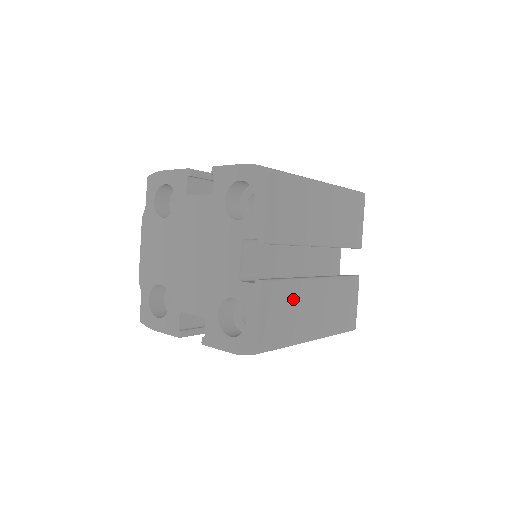
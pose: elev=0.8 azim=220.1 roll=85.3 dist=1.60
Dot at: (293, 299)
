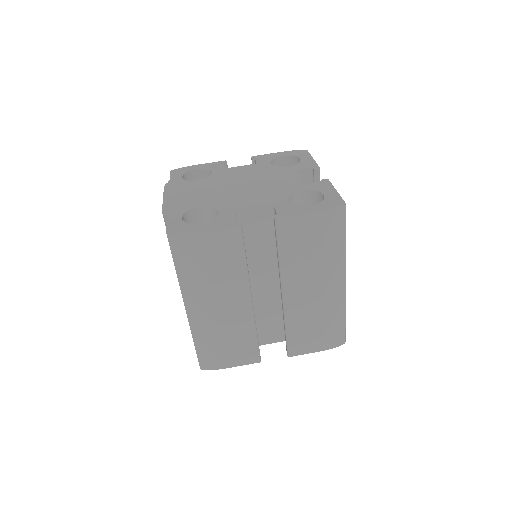
Dot at: occluded
